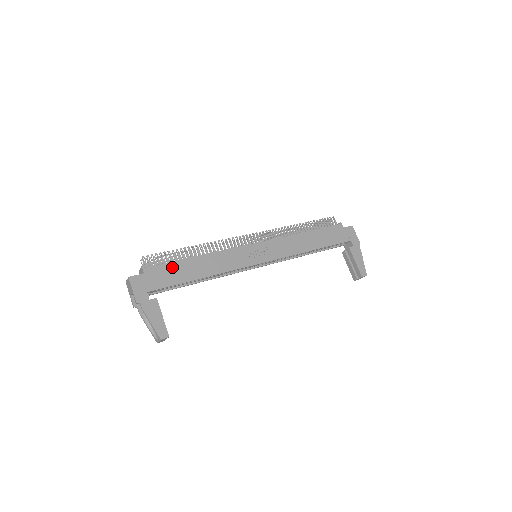
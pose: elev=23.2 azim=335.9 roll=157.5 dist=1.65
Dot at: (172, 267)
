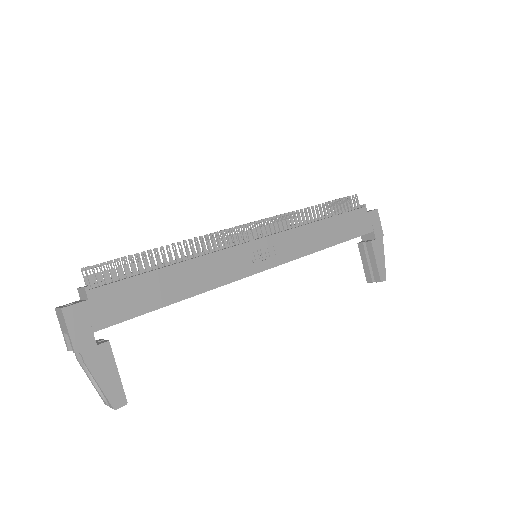
Dot at: (135, 285)
